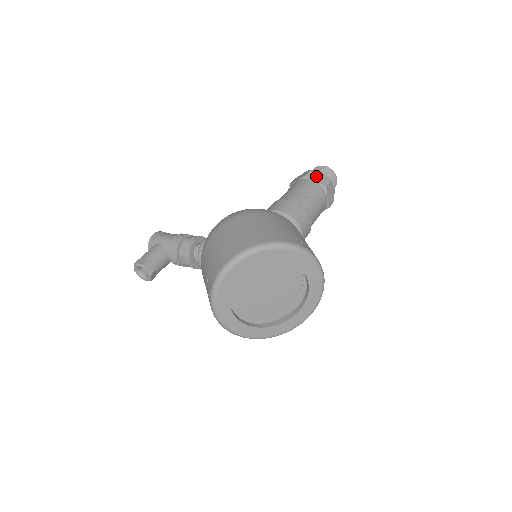
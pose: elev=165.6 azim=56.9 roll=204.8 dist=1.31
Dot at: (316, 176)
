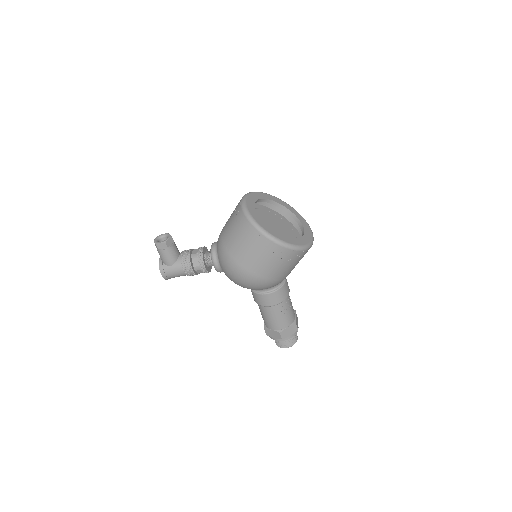
Dot at: occluded
